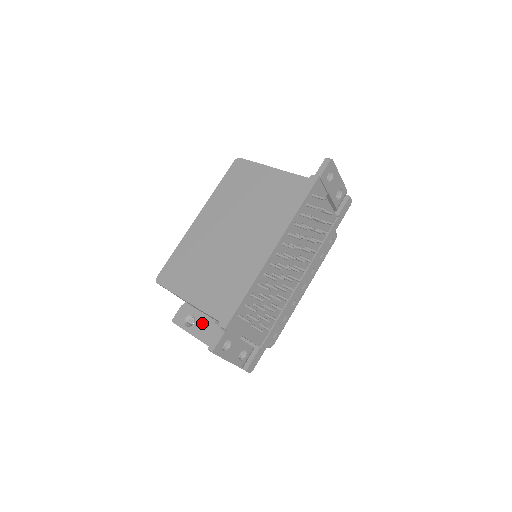
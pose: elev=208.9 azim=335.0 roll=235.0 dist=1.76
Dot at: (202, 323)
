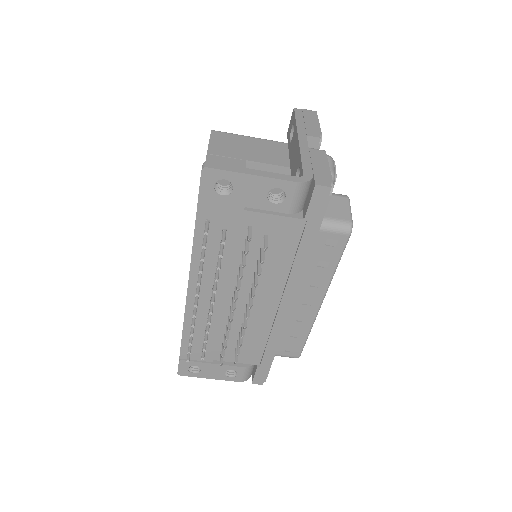
Dot at: occluded
